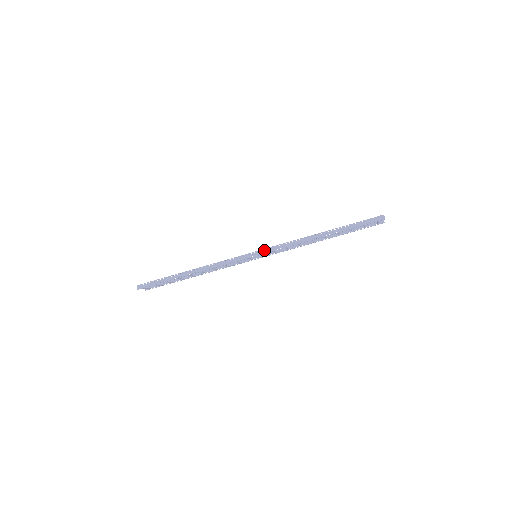
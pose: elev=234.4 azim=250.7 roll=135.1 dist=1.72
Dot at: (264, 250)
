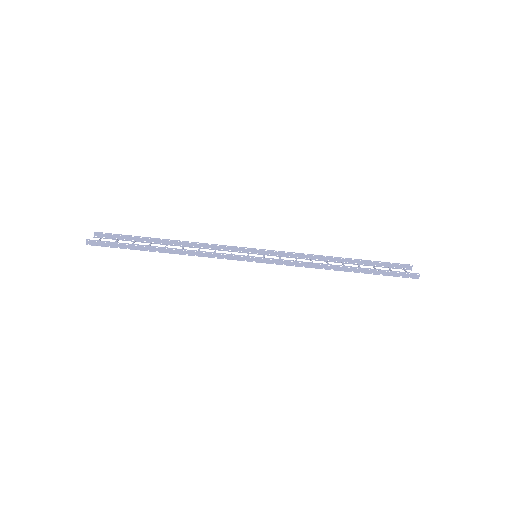
Dot at: (271, 260)
